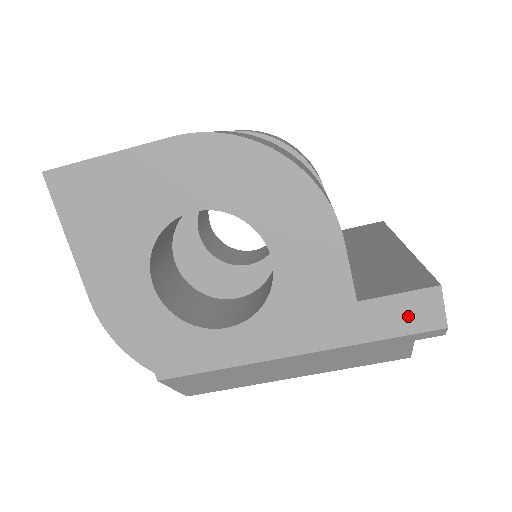
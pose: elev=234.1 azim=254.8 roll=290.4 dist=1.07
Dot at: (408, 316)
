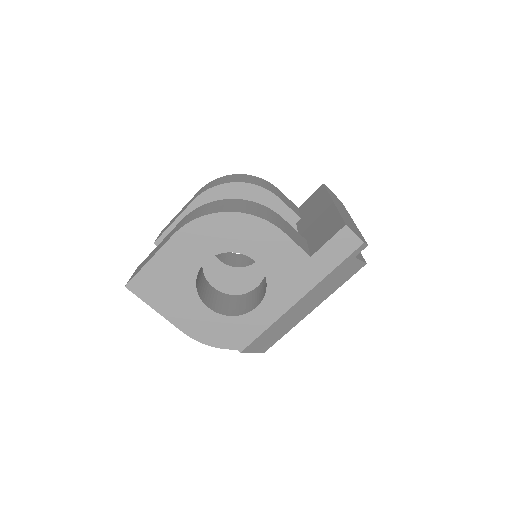
Dot at: (340, 249)
